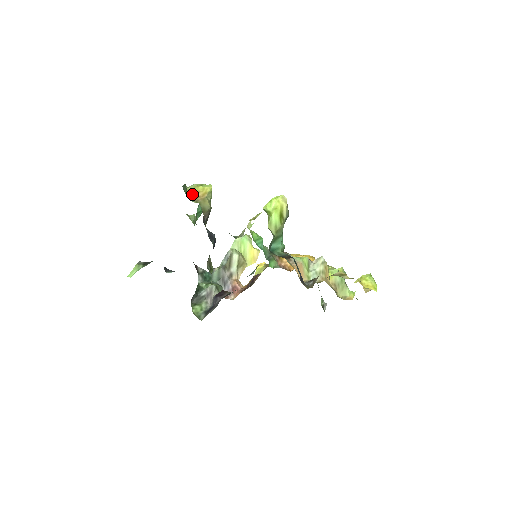
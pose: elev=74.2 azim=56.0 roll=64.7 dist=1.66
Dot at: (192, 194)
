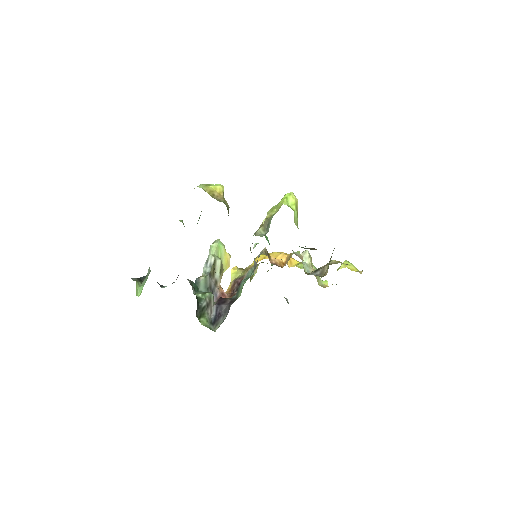
Dot at: (209, 194)
